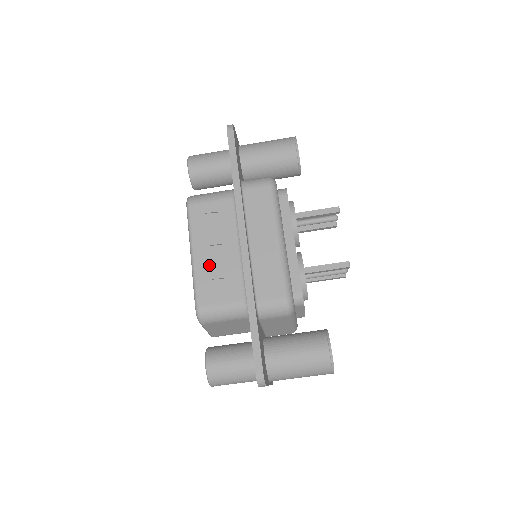
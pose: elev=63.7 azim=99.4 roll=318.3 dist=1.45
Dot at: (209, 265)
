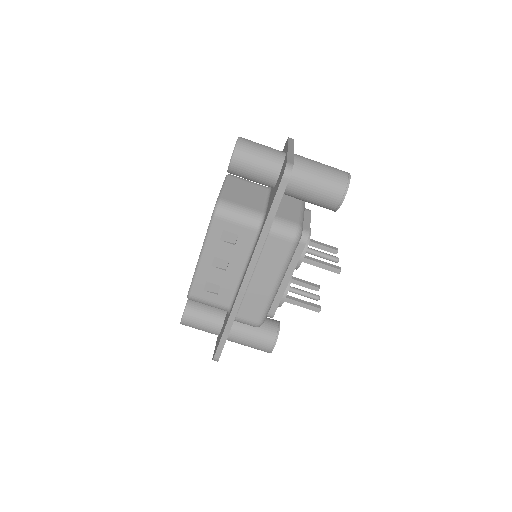
Dot at: (212, 272)
